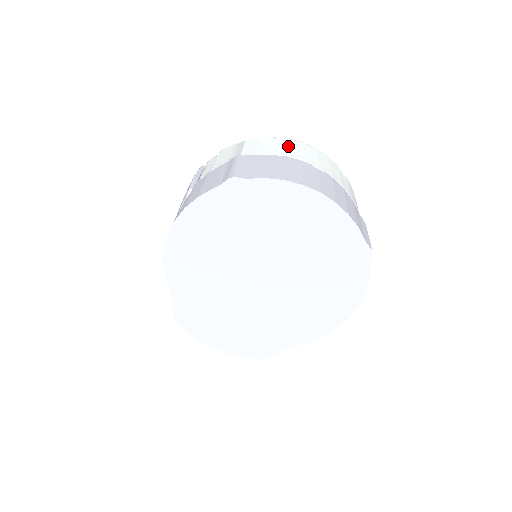
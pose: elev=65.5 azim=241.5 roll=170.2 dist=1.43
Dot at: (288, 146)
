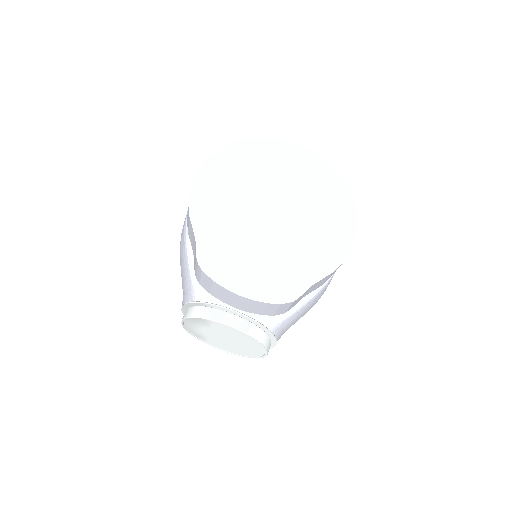
Dot at: occluded
